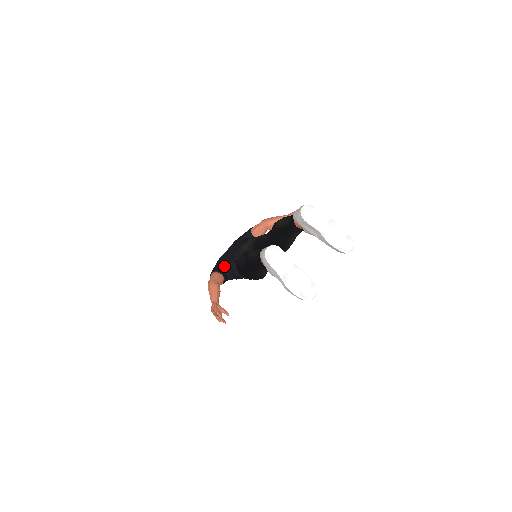
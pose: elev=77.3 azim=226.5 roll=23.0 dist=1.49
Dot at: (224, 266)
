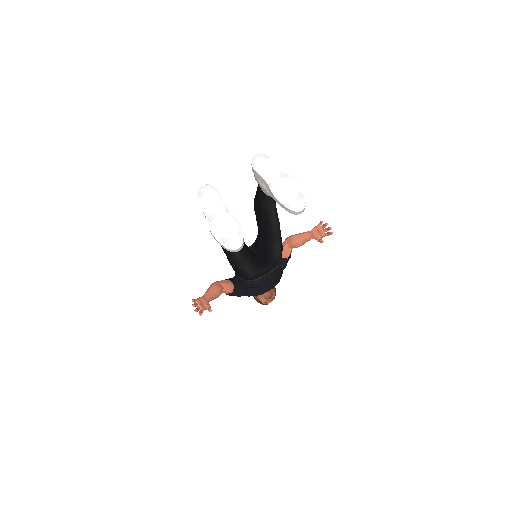
Dot at: occluded
